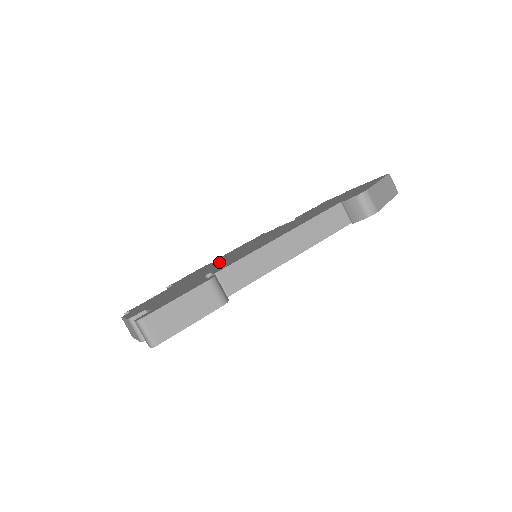
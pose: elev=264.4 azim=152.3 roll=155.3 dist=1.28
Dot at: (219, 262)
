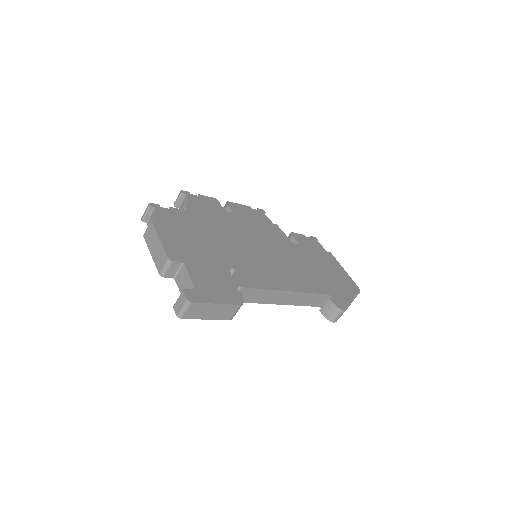
Dot at: (234, 235)
